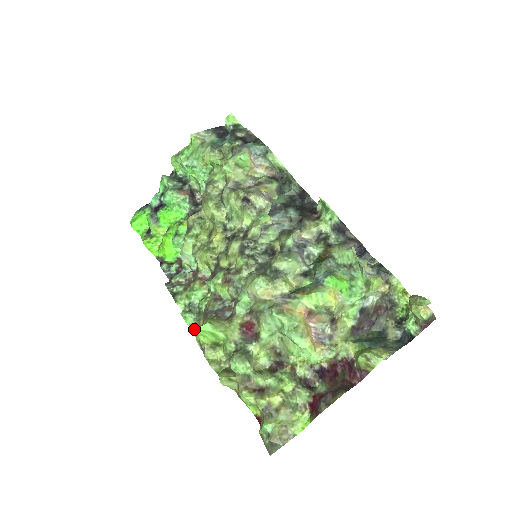
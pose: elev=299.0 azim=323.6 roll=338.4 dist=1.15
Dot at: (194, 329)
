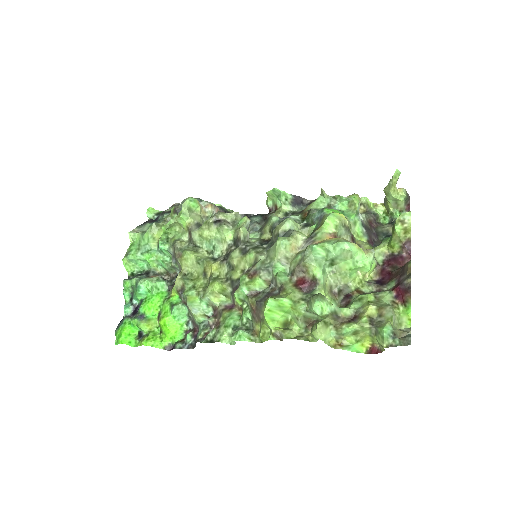
Dot at: (255, 340)
